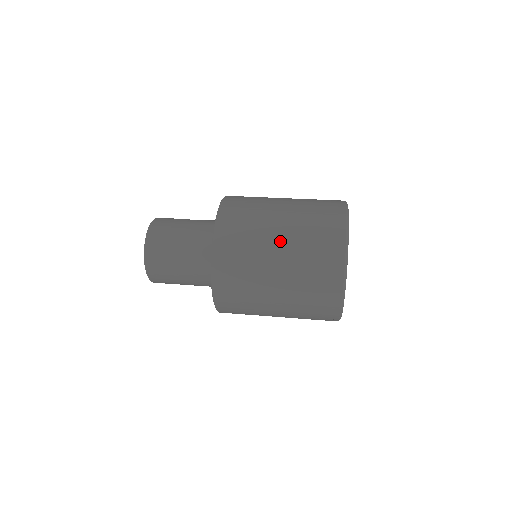
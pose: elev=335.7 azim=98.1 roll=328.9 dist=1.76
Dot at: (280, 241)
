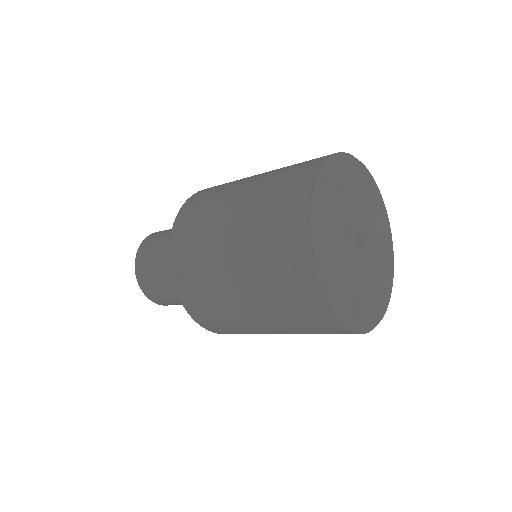
Dot at: occluded
